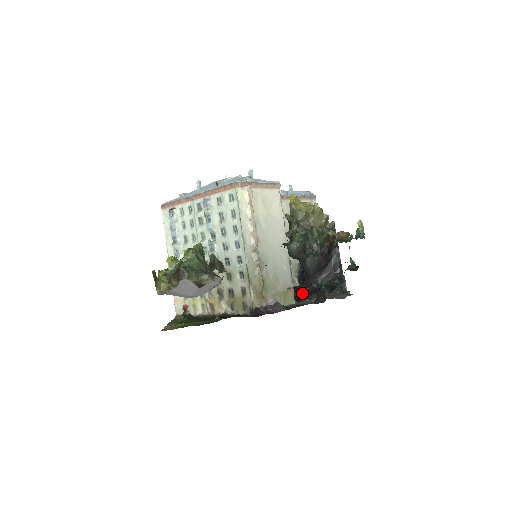
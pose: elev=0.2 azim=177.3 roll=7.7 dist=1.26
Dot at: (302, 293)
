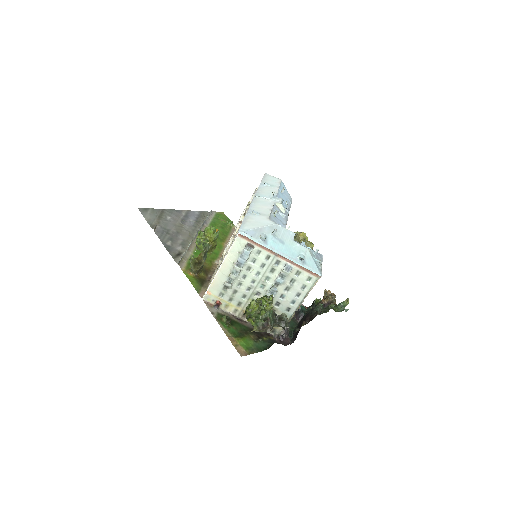
Dot at: occluded
